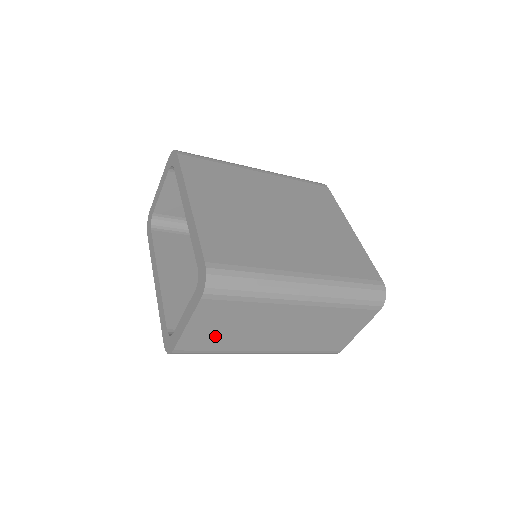
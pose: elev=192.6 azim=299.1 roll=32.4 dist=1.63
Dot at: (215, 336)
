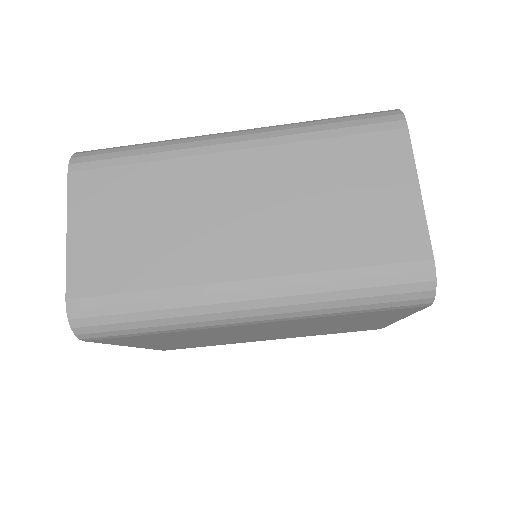
Dot at: (123, 252)
